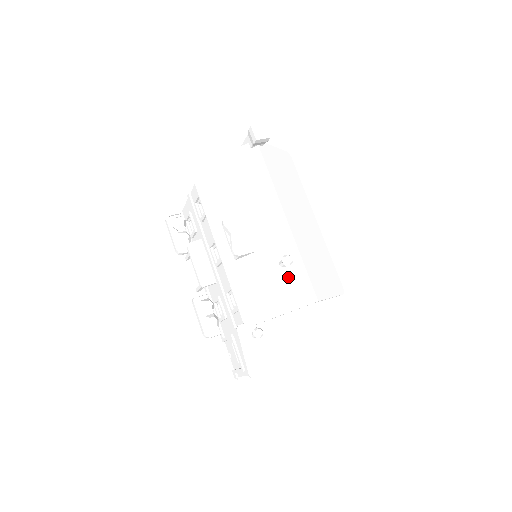
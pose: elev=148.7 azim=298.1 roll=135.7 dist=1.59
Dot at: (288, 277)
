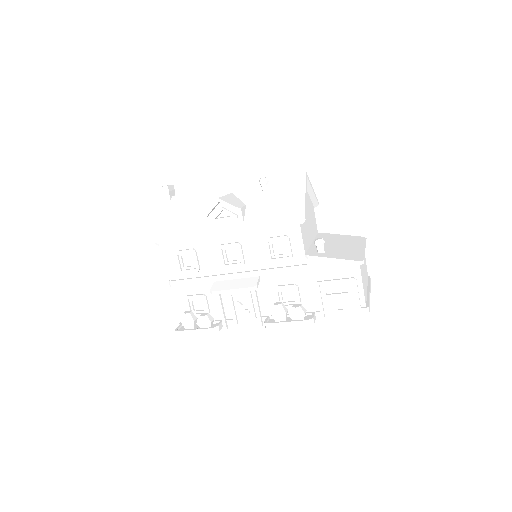
Dot at: (278, 188)
